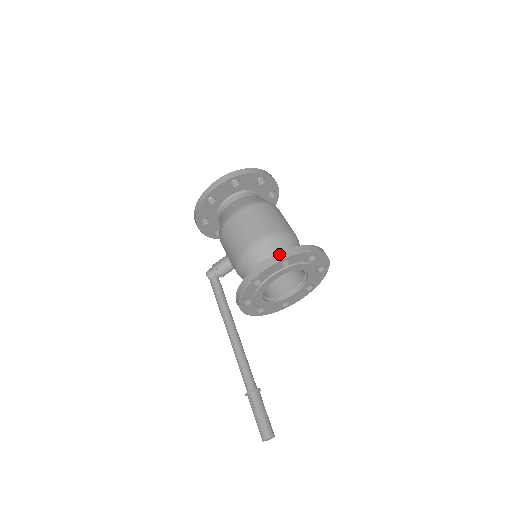
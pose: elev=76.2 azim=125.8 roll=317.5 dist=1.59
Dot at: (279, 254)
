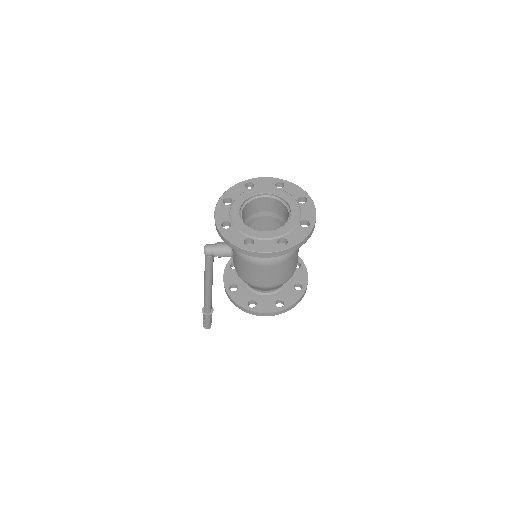
Dot at: (281, 312)
